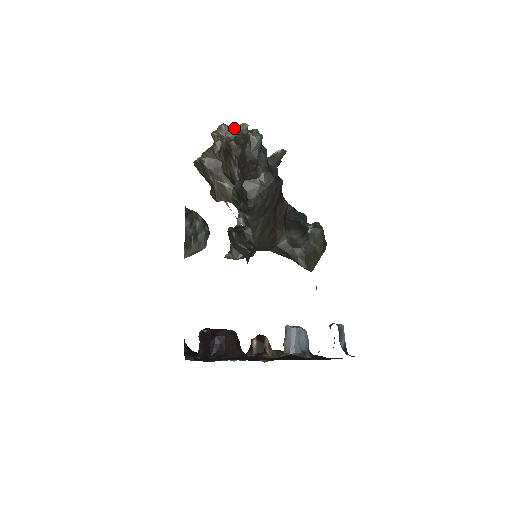
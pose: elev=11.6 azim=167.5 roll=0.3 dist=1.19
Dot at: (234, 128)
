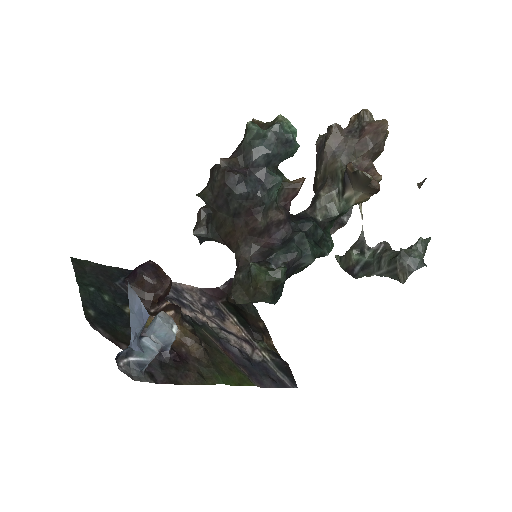
Dot at: (374, 120)
